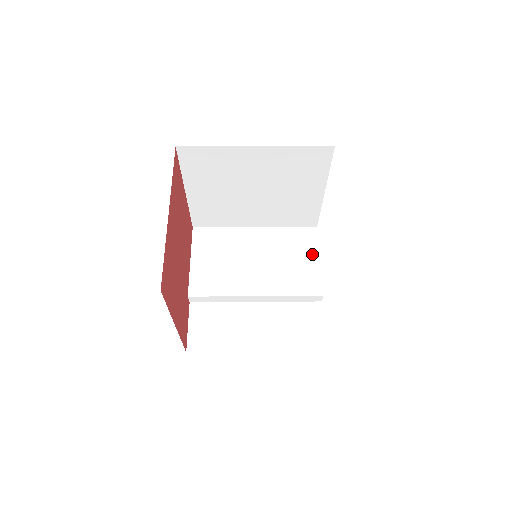
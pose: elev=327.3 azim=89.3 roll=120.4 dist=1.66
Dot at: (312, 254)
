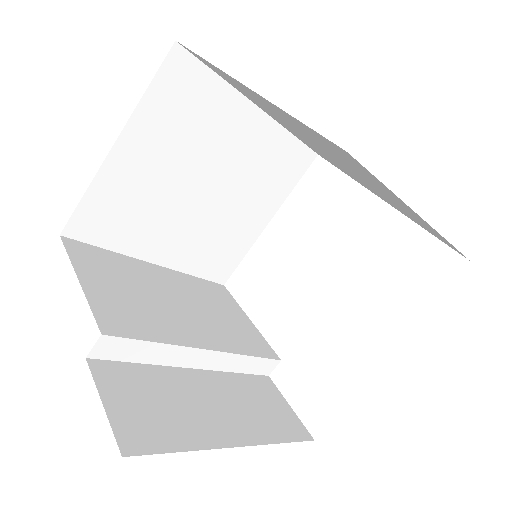
Dot at: (239, 312)
